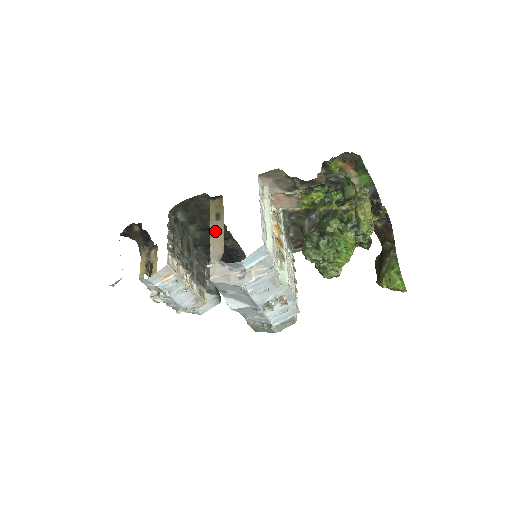
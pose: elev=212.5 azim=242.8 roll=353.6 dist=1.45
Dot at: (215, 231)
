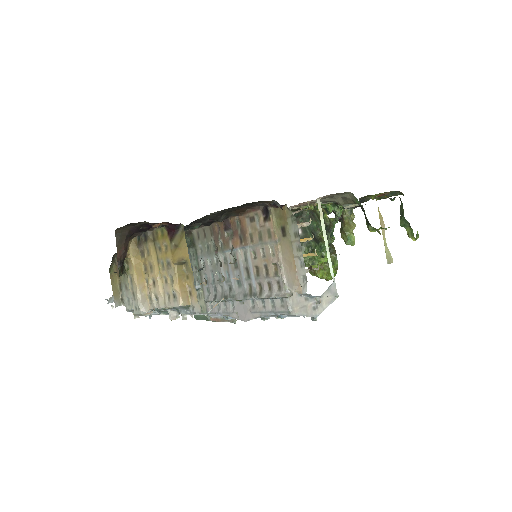
Dot at: (285, 251)
